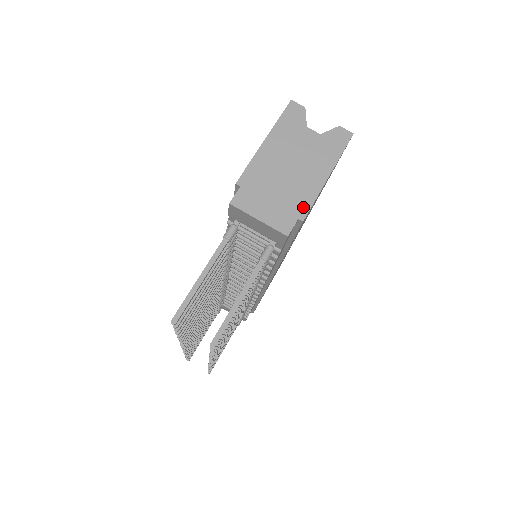
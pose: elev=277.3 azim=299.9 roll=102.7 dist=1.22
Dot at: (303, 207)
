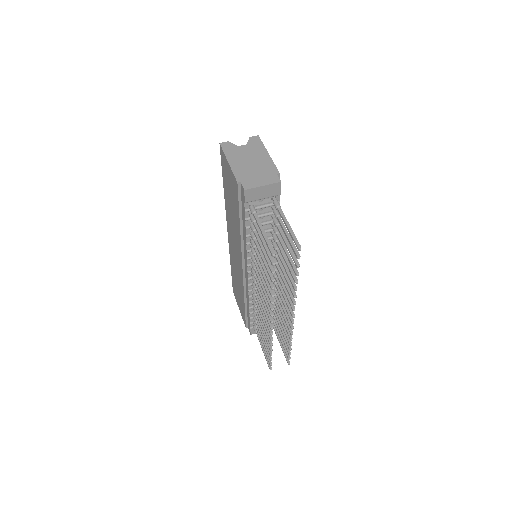
Dot at: (273, 169)
